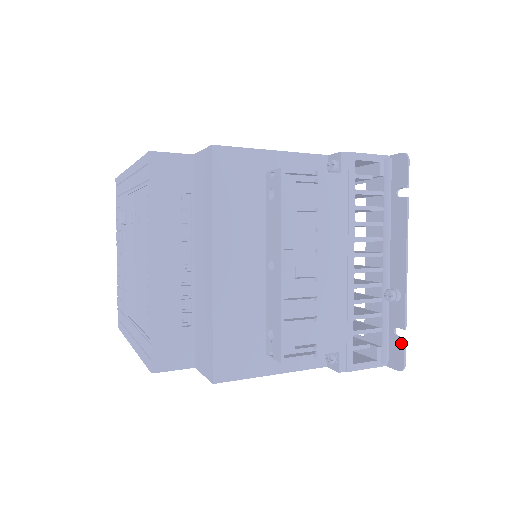
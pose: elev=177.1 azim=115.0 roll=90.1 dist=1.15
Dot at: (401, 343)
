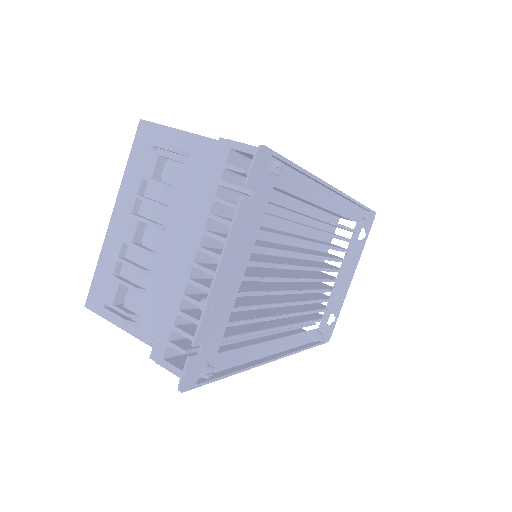
Dot at: (189, 360)
